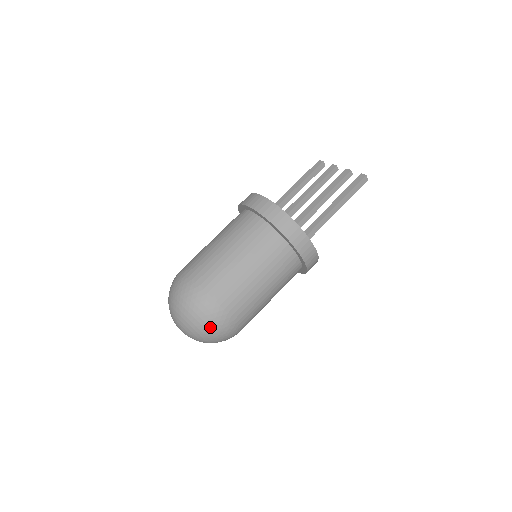
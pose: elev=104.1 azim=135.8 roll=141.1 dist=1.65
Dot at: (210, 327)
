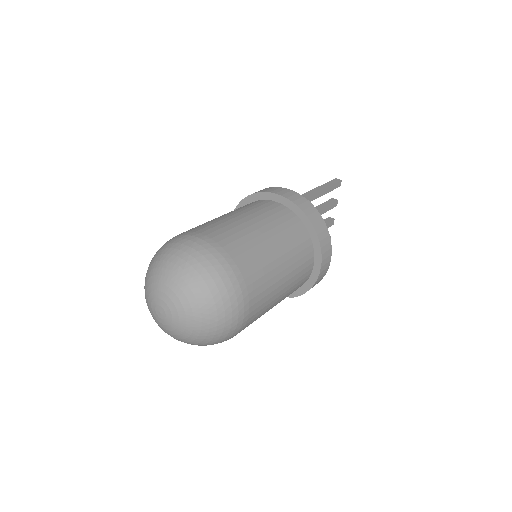
Dot at: (174, 249)
